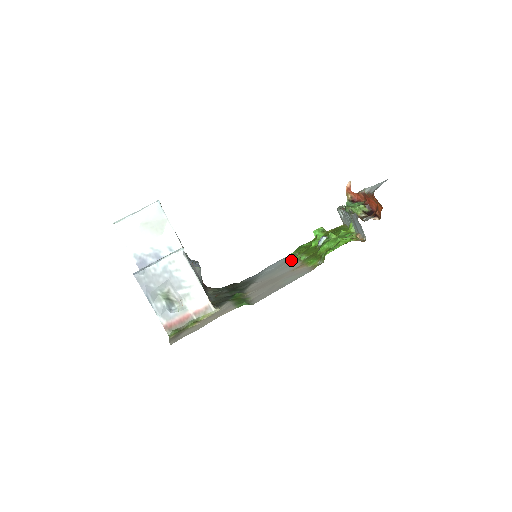
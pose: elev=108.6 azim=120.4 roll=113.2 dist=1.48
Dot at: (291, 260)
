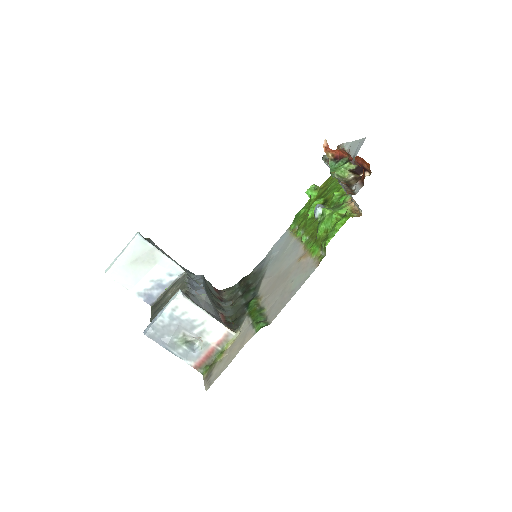
Dot at: (293, 239)
